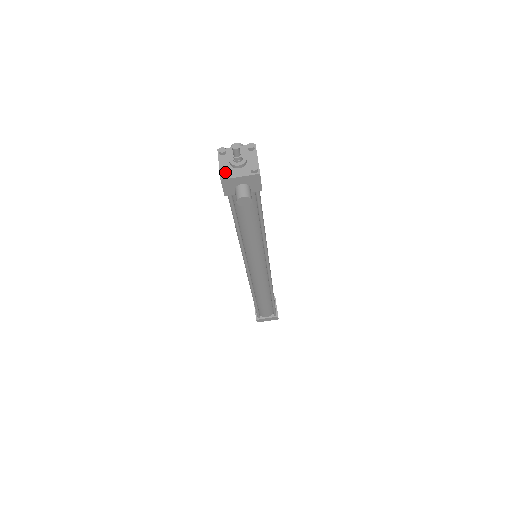
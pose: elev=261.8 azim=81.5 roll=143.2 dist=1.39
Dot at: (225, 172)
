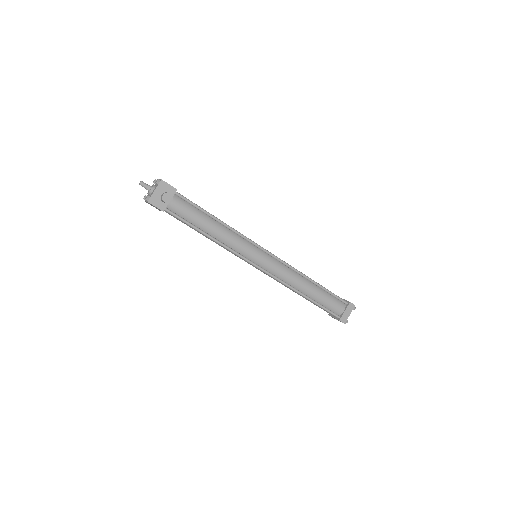
Dot at: (146, 197)
